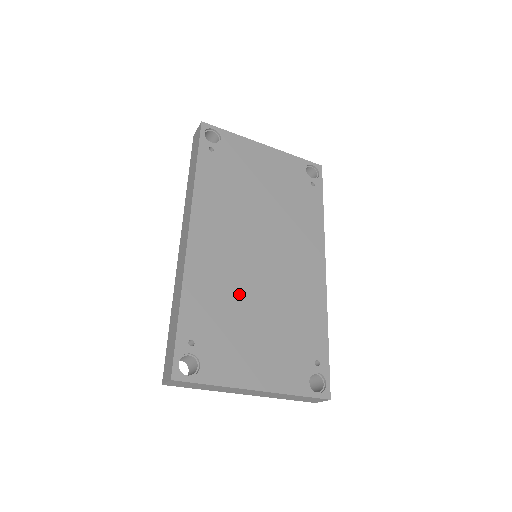
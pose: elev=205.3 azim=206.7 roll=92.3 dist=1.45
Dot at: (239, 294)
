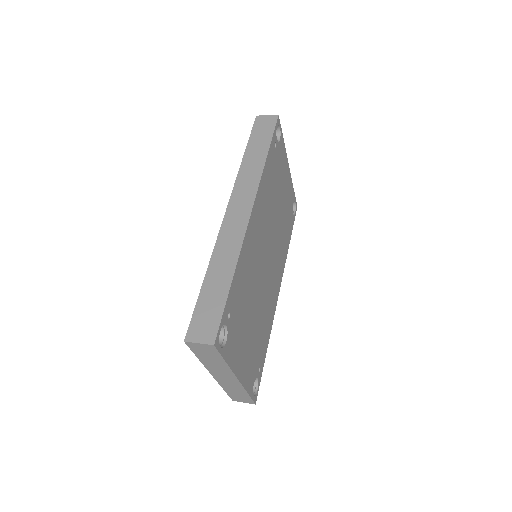
Dot at: (253, 287)
